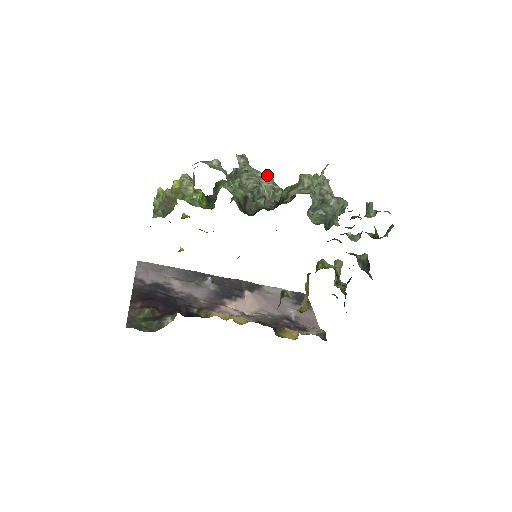
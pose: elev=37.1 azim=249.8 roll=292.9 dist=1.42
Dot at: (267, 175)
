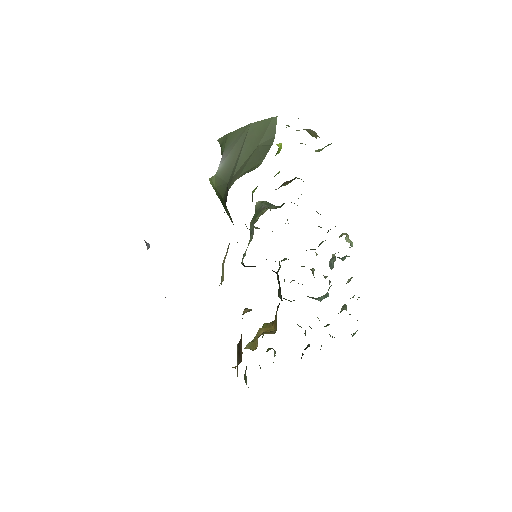
Dot at: occluded
